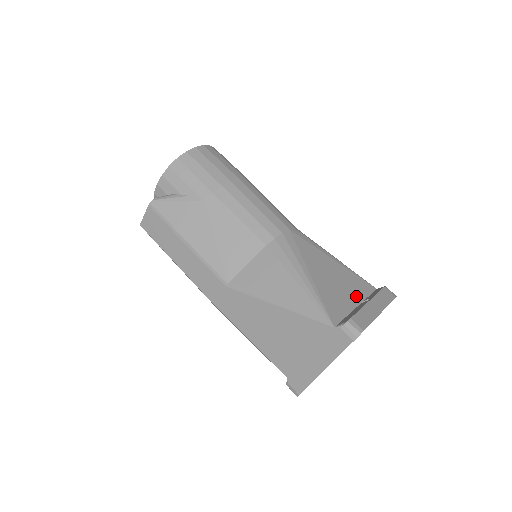
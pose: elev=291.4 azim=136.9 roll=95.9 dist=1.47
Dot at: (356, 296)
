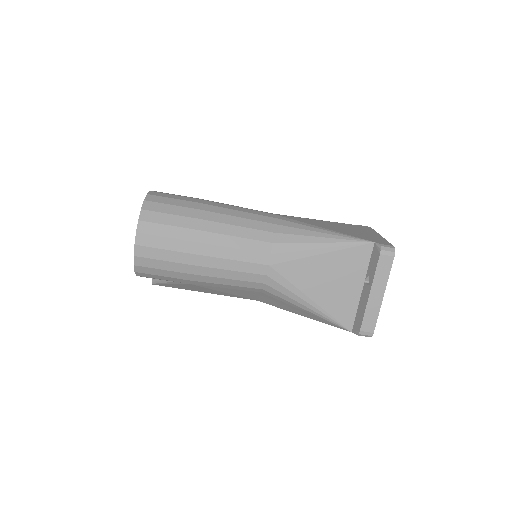
Dot at: (358, 278)
